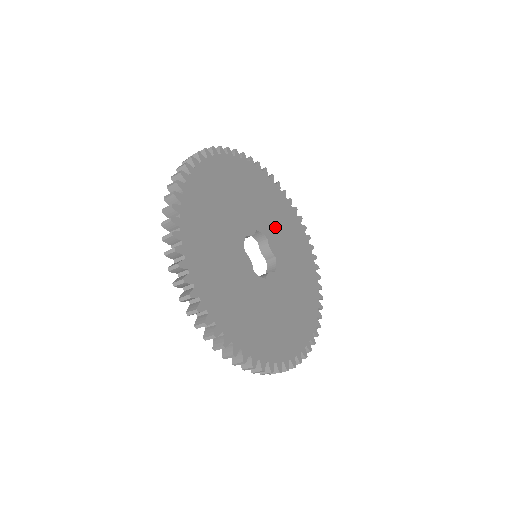
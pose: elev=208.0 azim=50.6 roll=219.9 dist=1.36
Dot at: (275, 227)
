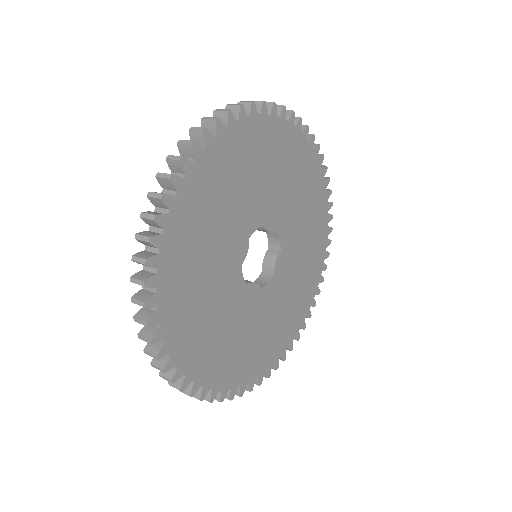
Dot at: (267, 193)
